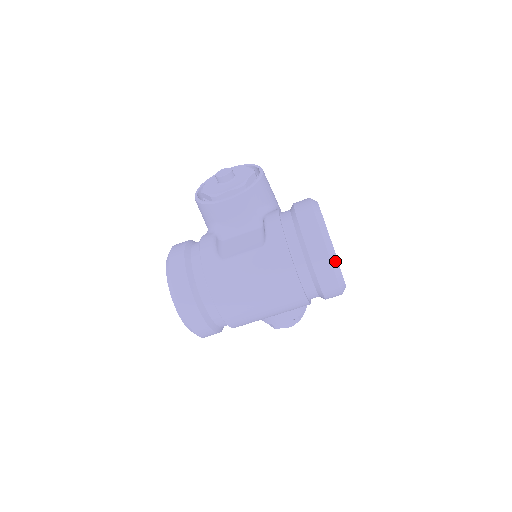
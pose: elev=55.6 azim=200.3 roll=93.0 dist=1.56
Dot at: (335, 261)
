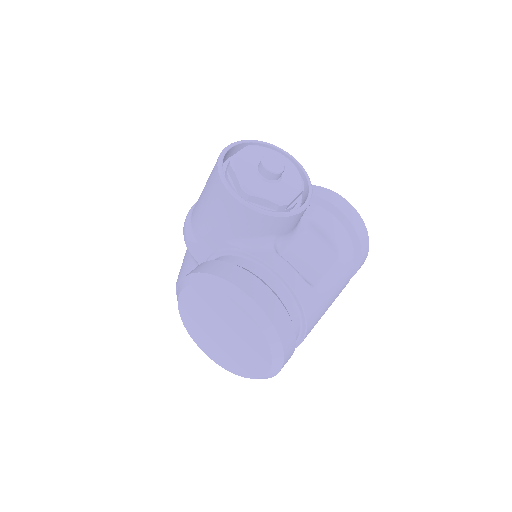
Dot at: occluded
